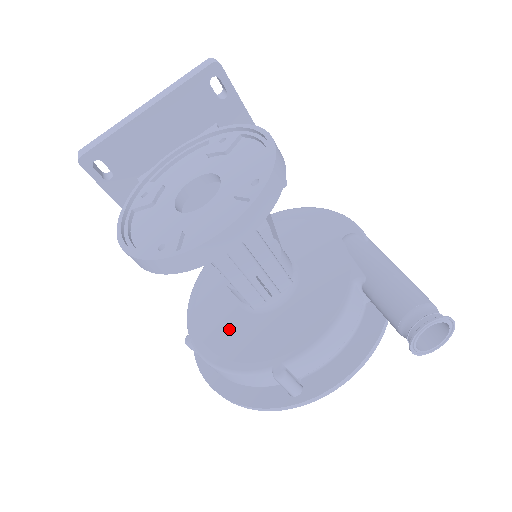
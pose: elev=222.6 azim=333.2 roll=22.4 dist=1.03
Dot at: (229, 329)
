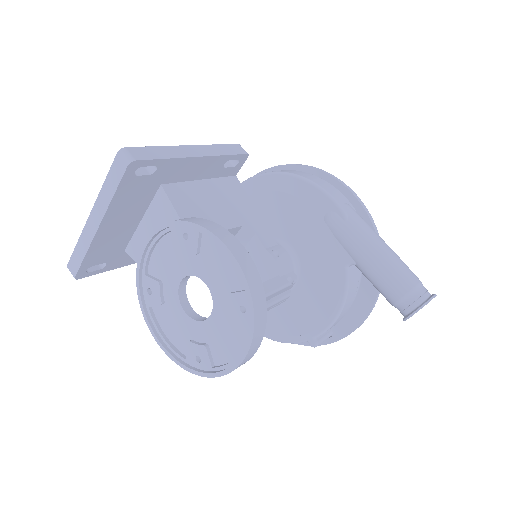
Dot at: occluded
